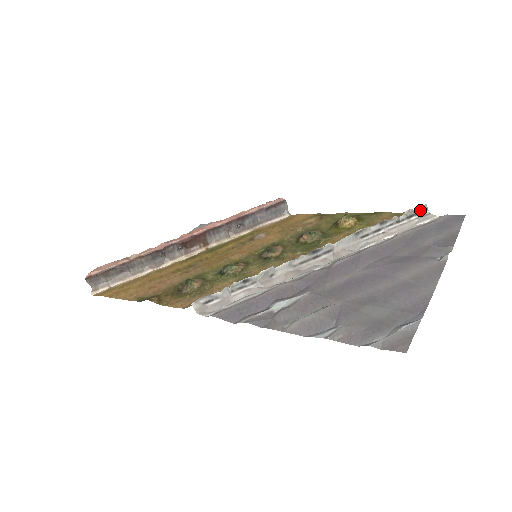
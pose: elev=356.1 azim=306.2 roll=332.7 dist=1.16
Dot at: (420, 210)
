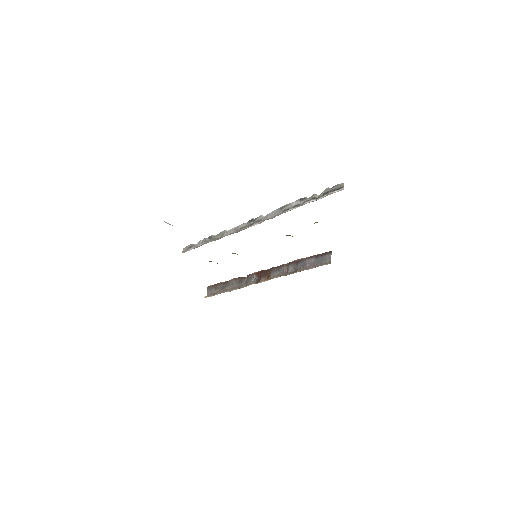
Dot at: (336, 188)
